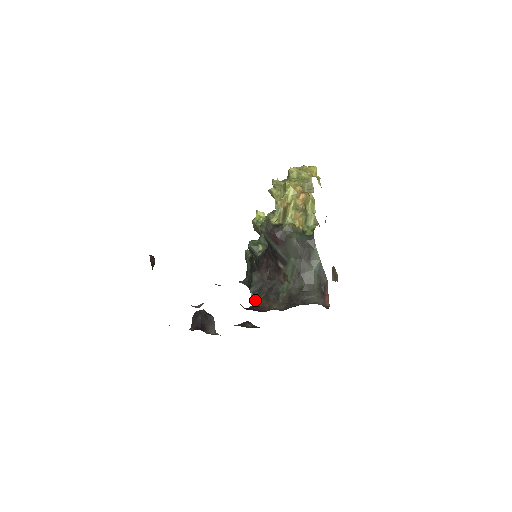
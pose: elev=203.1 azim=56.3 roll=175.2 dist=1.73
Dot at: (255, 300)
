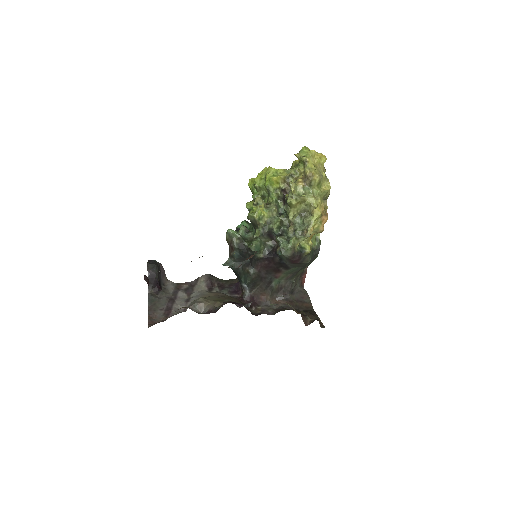
Dot at: (249, 291)
